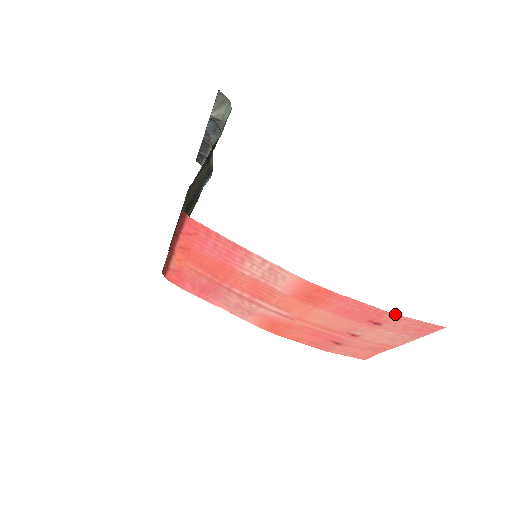
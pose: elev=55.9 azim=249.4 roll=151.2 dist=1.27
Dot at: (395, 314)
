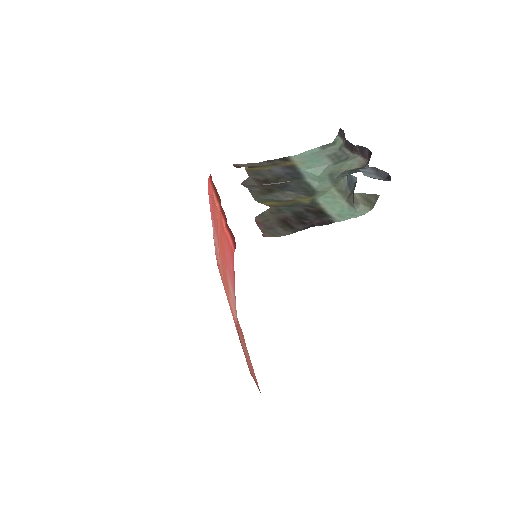
Dot at: occluded
